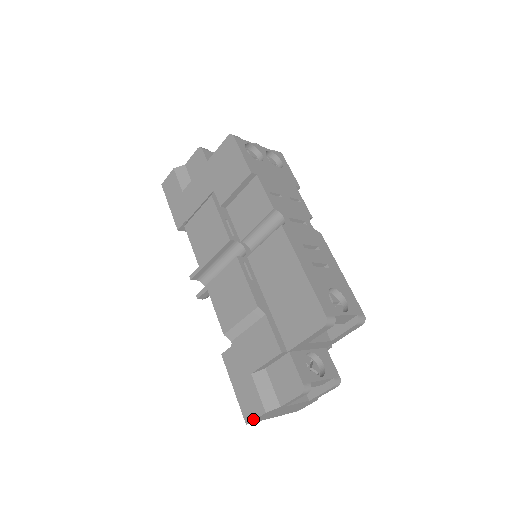
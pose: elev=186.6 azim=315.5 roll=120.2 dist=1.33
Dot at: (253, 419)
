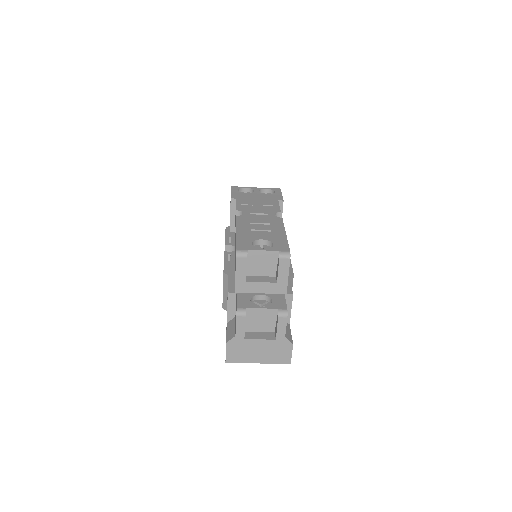
Dot at: occluded
